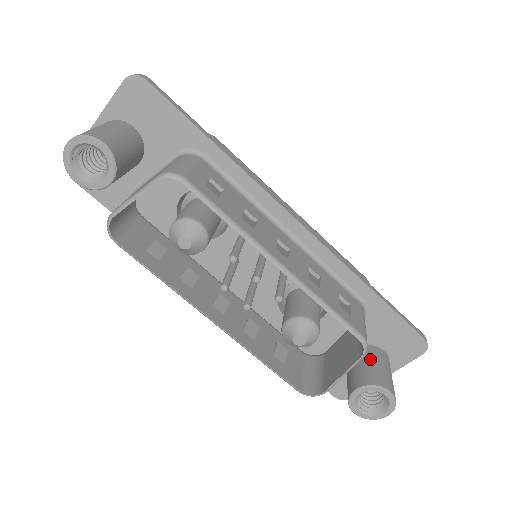
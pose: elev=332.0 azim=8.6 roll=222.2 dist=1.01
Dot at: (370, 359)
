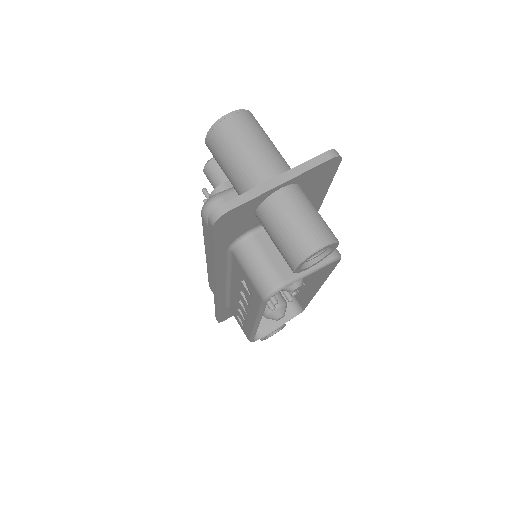
Dot at: occluded
